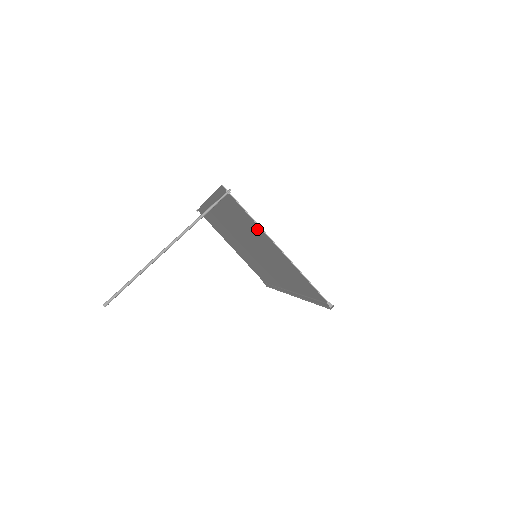
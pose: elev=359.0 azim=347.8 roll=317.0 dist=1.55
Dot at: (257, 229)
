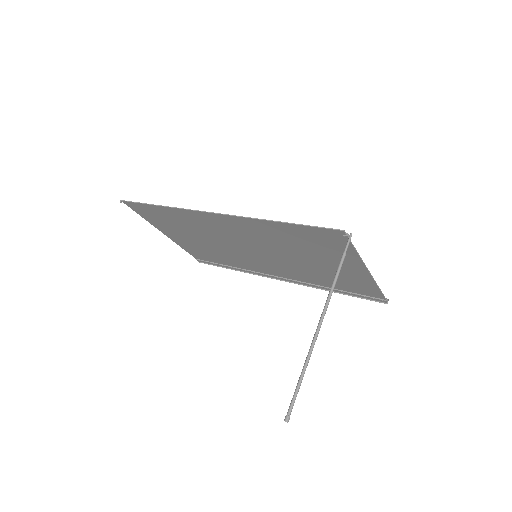
Dot at: (345, 257)
